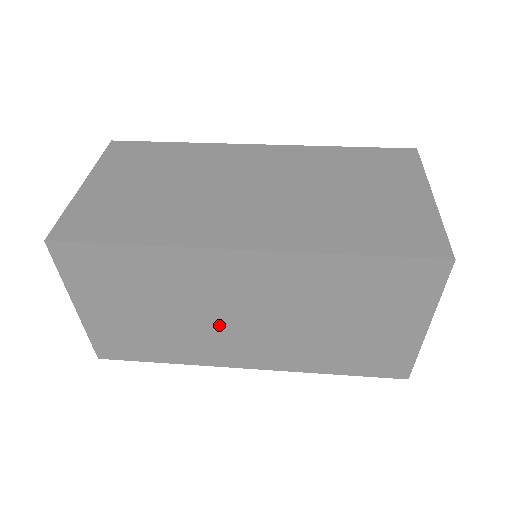
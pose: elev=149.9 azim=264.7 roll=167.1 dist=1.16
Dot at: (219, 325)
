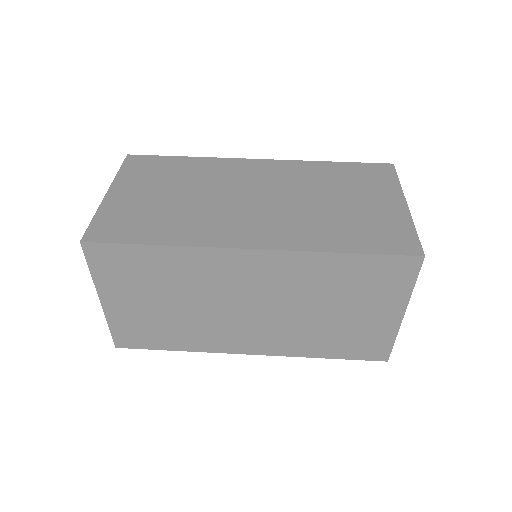
Dot at: (226, 315)
